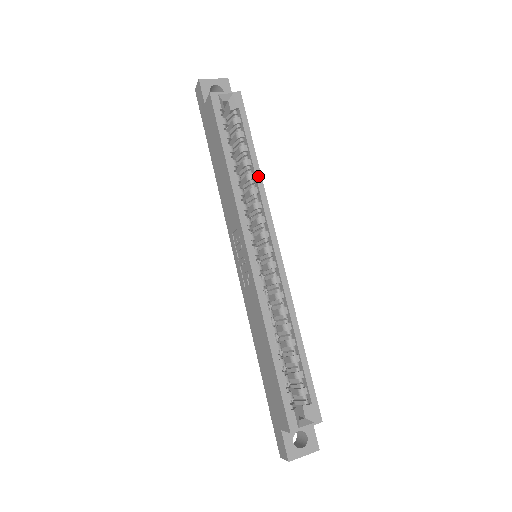
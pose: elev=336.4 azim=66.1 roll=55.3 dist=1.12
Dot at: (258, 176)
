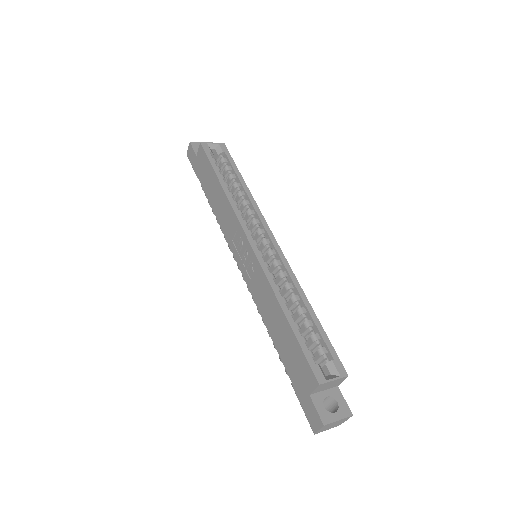
Dot at: (248, 192)
